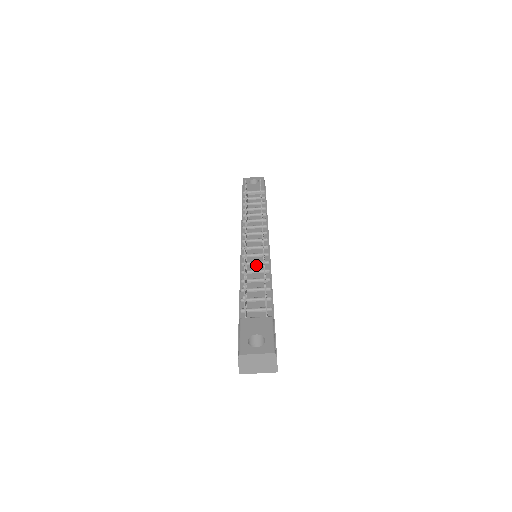
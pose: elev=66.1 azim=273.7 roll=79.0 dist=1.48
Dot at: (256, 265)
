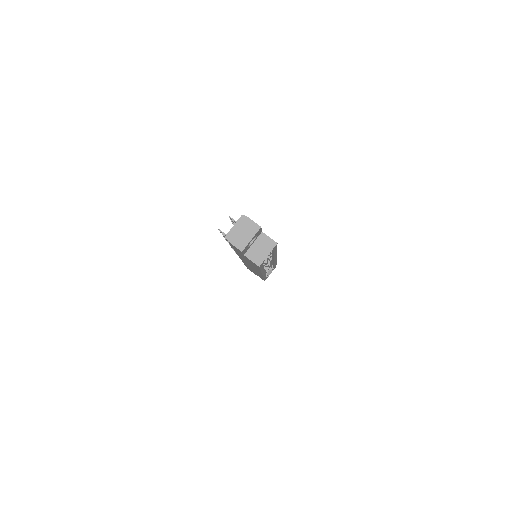
Dot at: occluded
